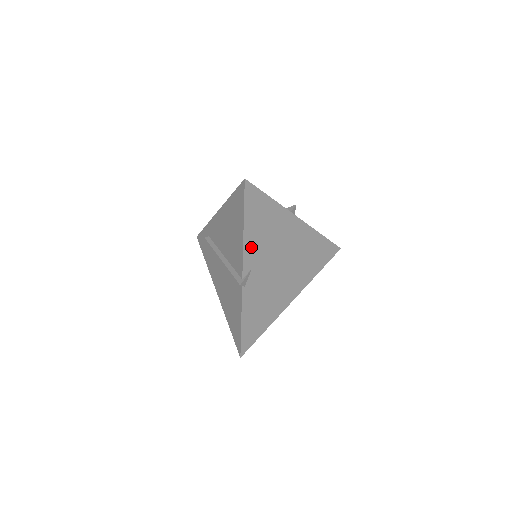
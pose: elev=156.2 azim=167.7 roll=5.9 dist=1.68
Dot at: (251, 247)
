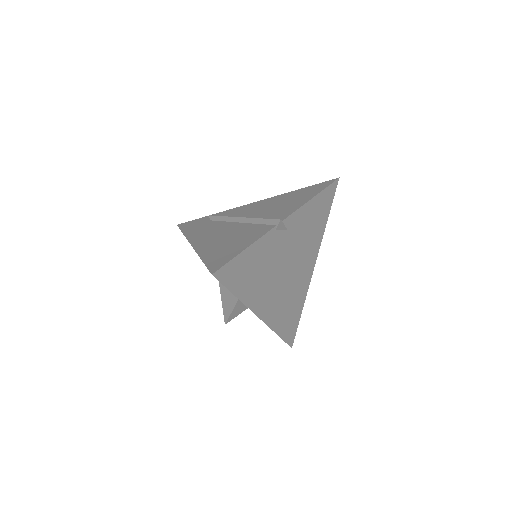
Dot at: (301, 217)
